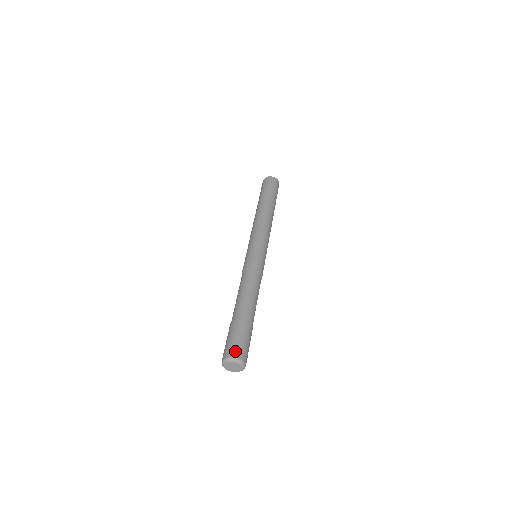
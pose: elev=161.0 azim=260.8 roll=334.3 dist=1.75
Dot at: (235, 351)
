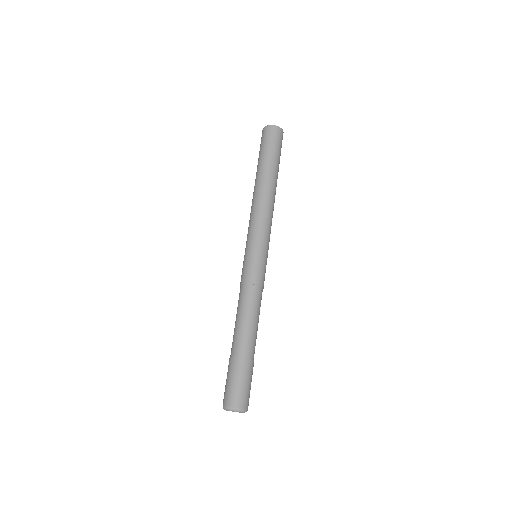
Dot at: (233, 400)
